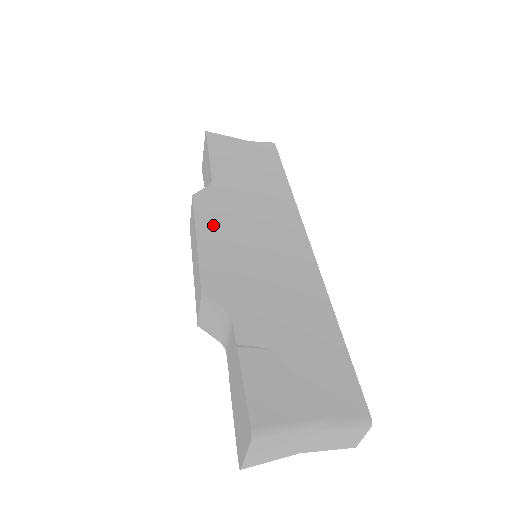
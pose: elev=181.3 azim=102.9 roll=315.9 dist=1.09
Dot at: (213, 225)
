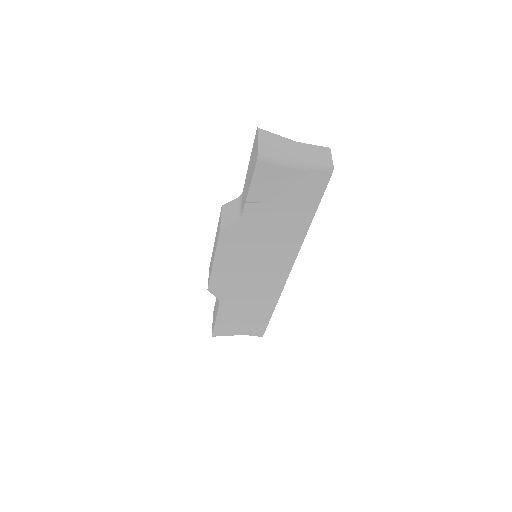
Dot at: occluded
